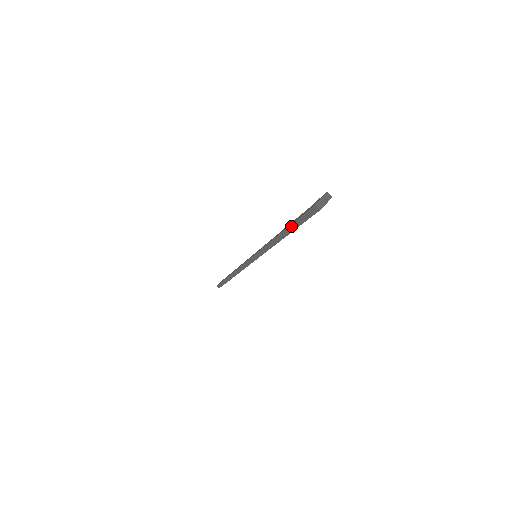
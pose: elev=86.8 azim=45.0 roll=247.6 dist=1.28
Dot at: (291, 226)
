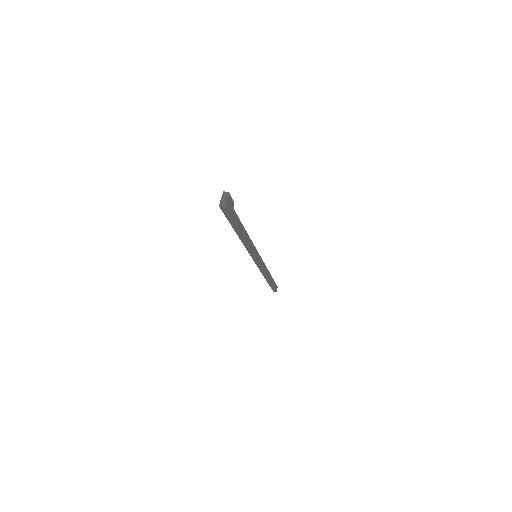
Dot at: (232, 226)
